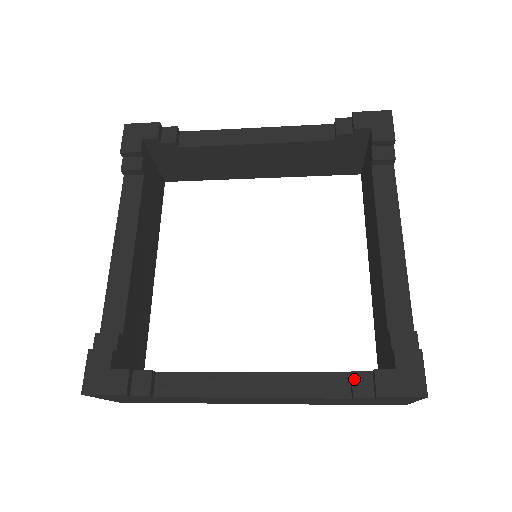
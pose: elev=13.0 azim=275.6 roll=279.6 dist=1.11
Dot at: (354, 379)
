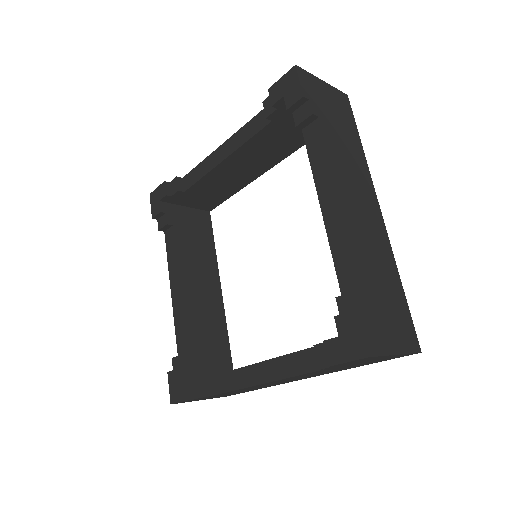
Dot at: (316, 352)
